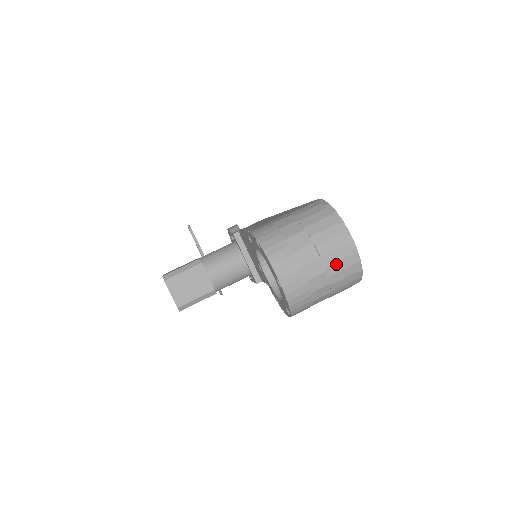
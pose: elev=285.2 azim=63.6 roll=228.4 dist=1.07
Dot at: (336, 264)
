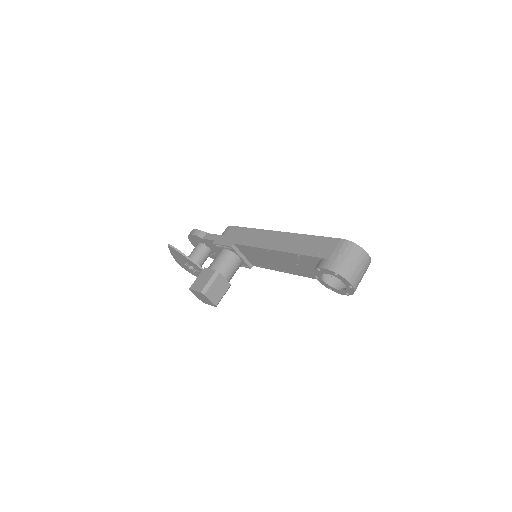
Dot at: (366, 268)
